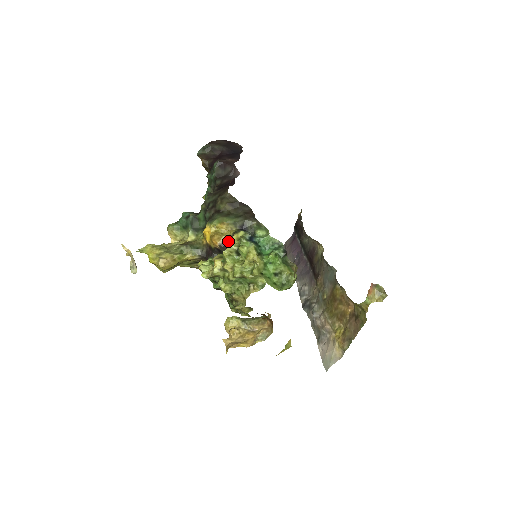
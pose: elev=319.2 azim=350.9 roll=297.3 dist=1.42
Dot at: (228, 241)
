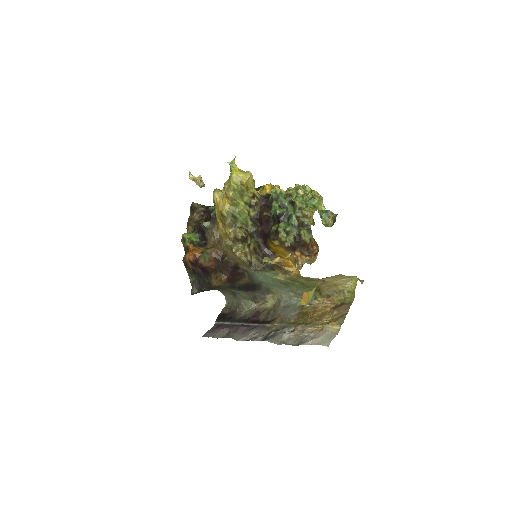
Dot at: occluded
